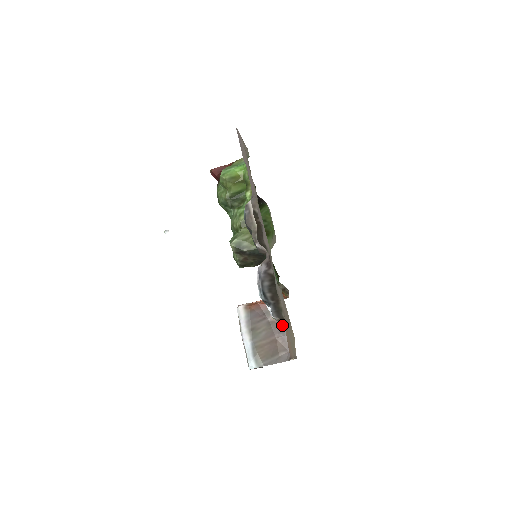
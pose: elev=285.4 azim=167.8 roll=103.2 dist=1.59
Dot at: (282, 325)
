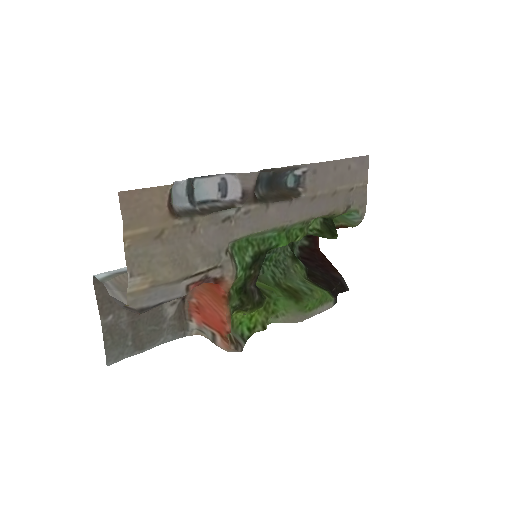
Dot at: occluded
